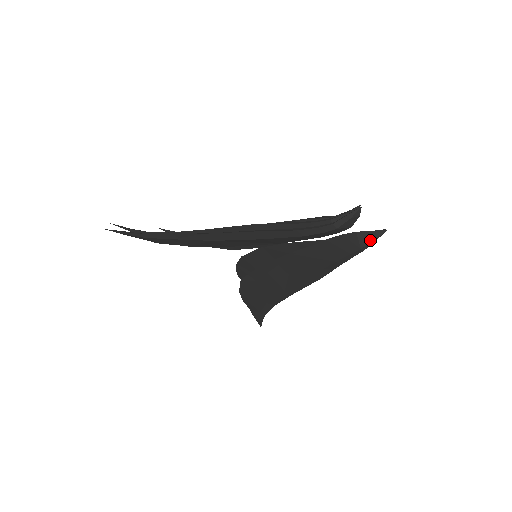
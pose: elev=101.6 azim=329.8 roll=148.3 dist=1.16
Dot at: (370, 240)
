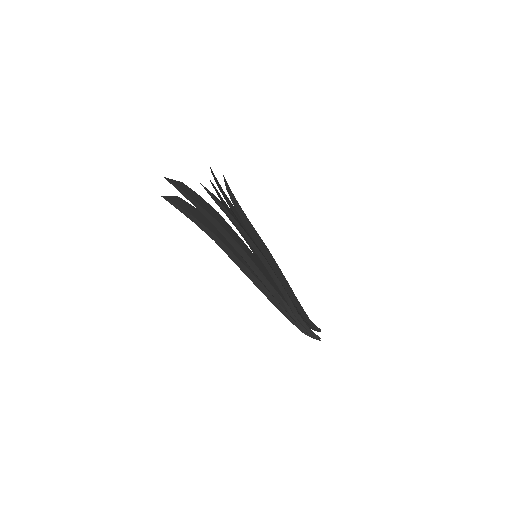
Dot at: (312, 329)
